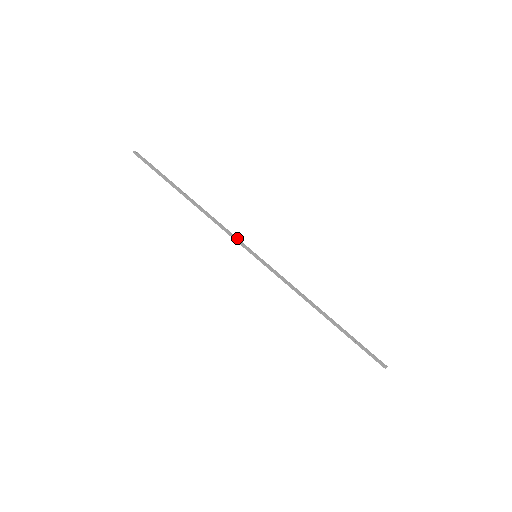
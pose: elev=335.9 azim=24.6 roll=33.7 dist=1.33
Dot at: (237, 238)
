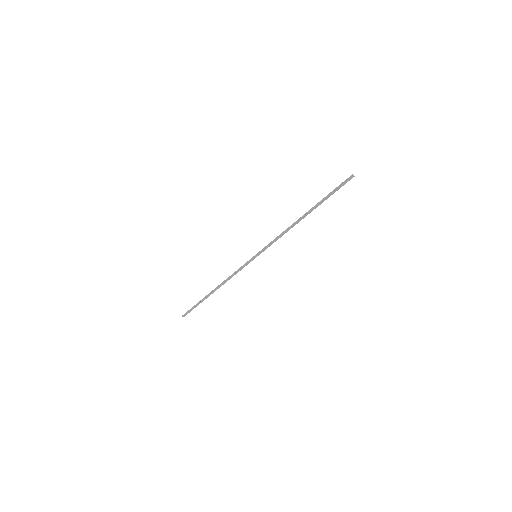
Dot at: (243, 266)
